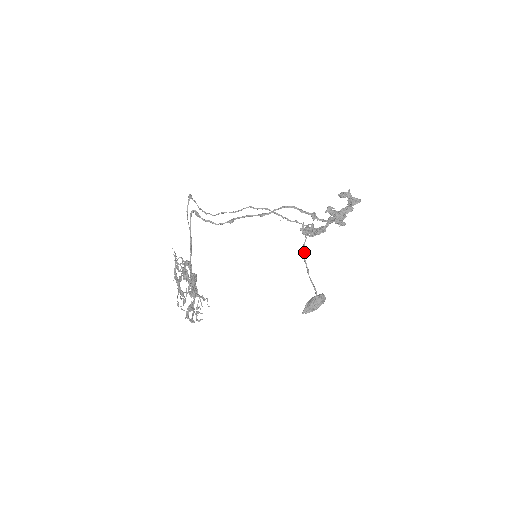
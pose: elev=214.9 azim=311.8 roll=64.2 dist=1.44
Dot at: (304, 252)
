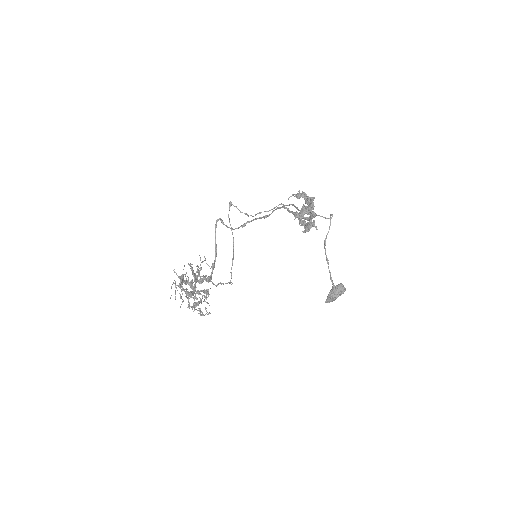
Dot at: (325, 243)
